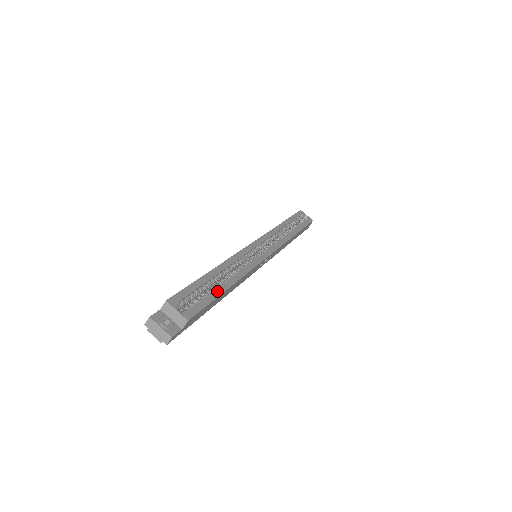
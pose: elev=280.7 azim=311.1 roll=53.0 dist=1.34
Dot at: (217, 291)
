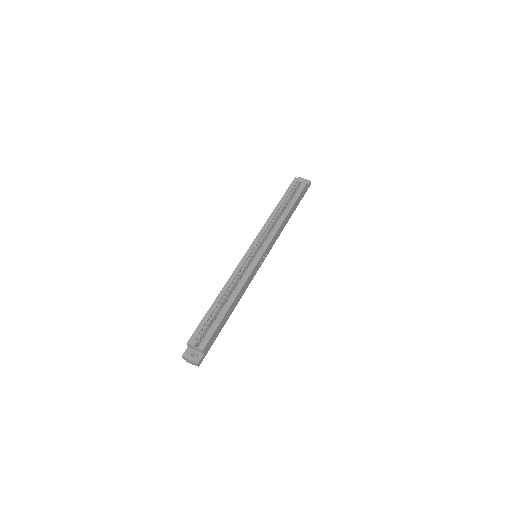
Dot at: (221, 315)
